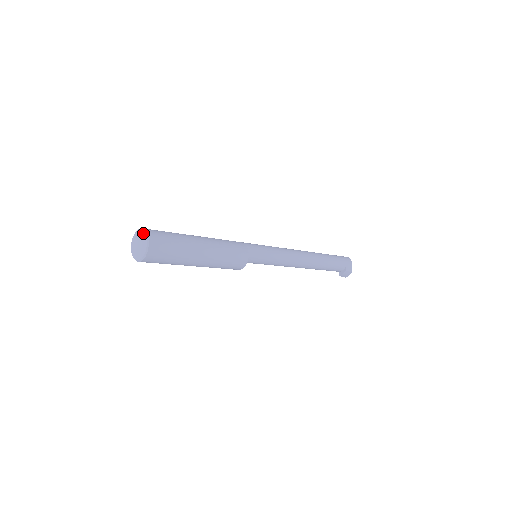
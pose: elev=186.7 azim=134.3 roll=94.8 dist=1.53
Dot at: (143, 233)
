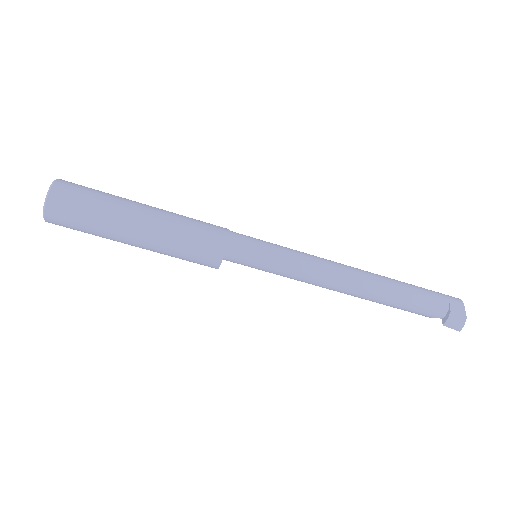
Dot at: occluded
